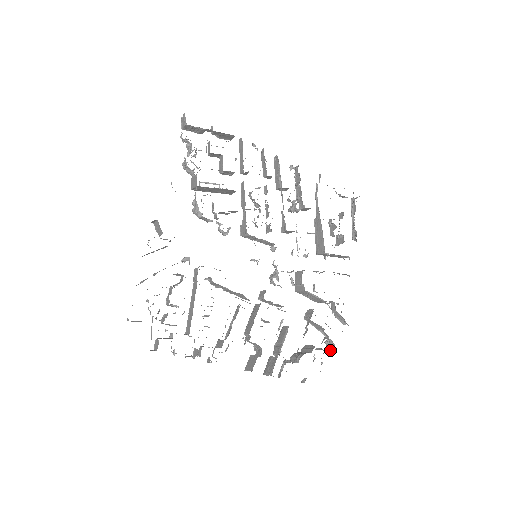
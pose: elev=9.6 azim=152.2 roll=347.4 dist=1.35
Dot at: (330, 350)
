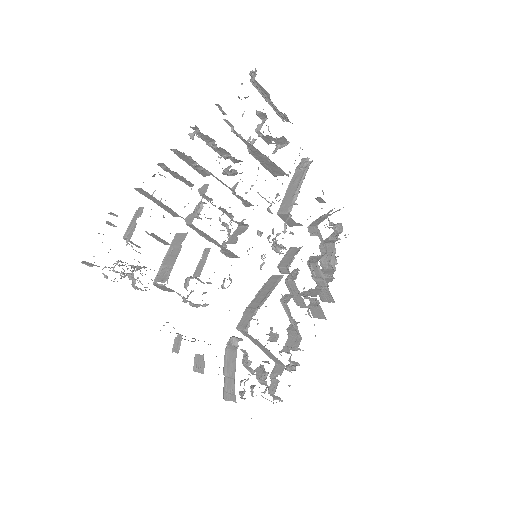
Dot at: (340, 229)
